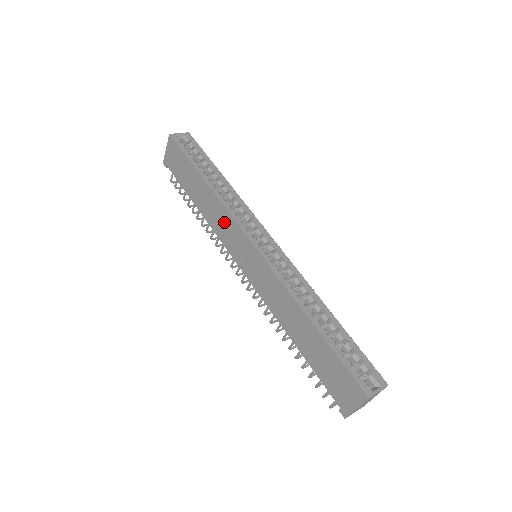
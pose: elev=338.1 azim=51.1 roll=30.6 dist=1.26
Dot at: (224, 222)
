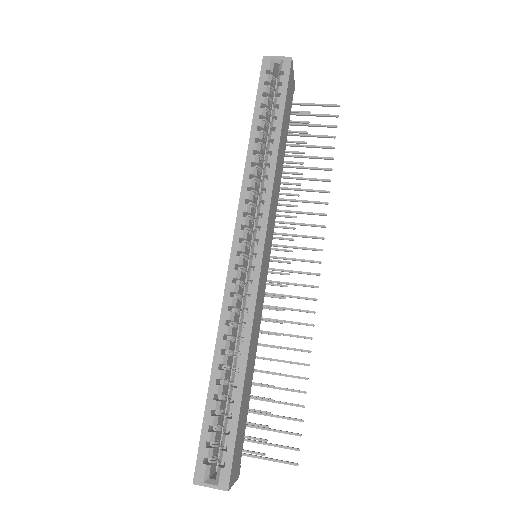
Dot at: occluded
